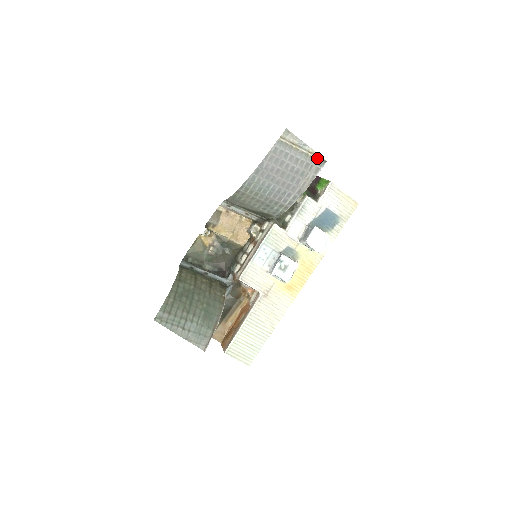
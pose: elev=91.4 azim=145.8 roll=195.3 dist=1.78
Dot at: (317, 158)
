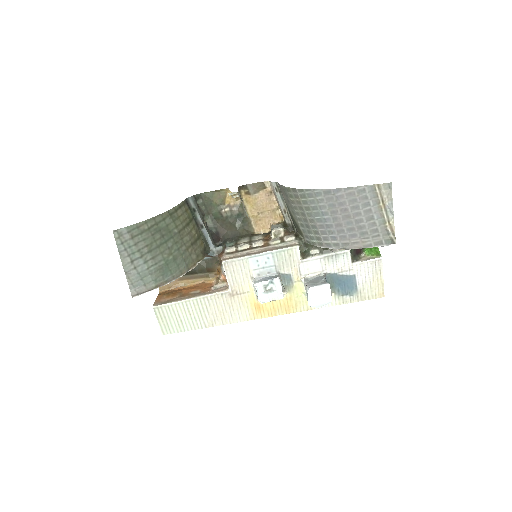
Dot at: (390, 233)
